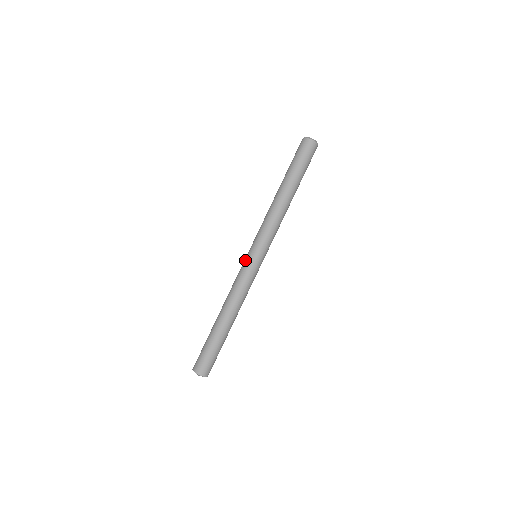
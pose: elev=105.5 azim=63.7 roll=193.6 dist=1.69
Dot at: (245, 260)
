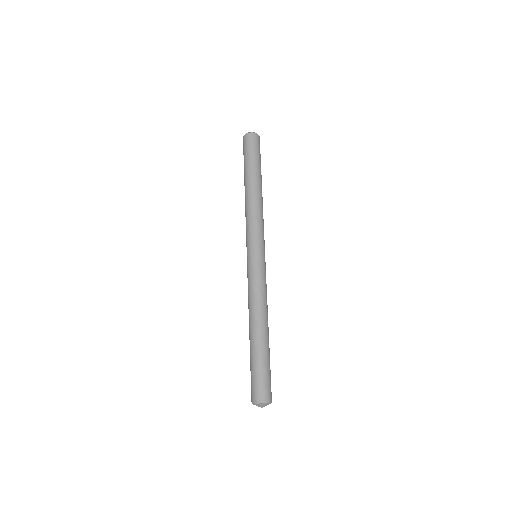
Dot at: (248, 263)
